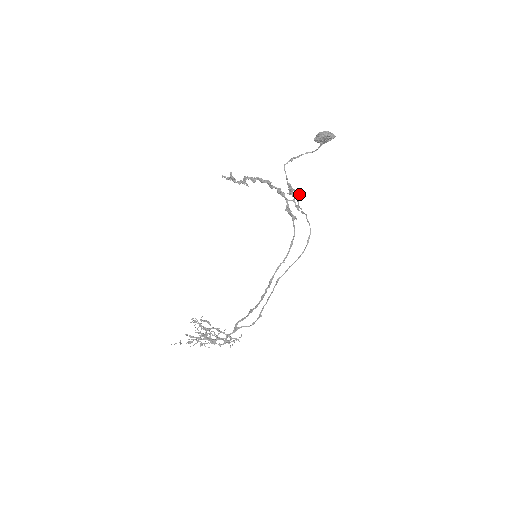
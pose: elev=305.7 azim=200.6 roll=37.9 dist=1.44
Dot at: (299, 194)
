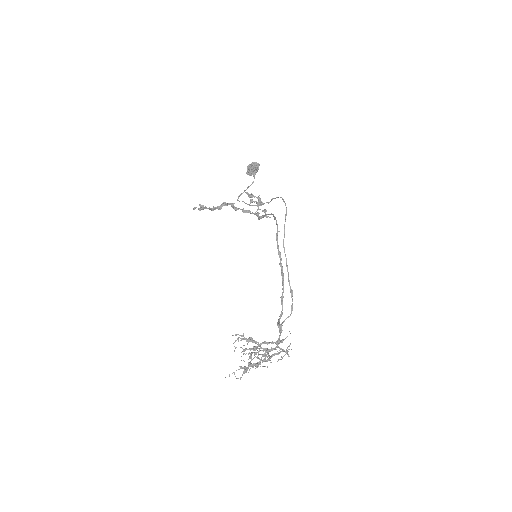
Dot at: (258, 197)
